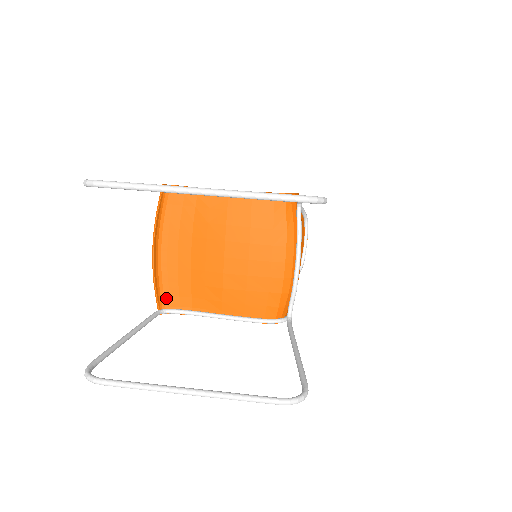
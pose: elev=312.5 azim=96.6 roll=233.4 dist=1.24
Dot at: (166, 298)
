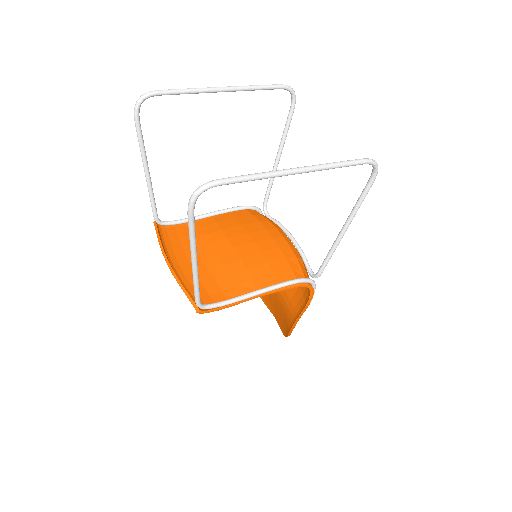
Dot at: occluded
